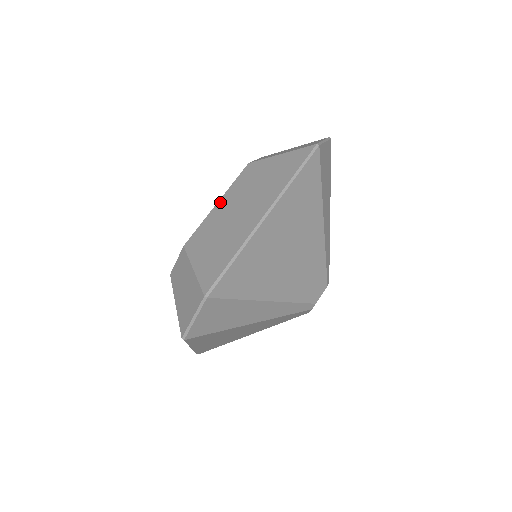
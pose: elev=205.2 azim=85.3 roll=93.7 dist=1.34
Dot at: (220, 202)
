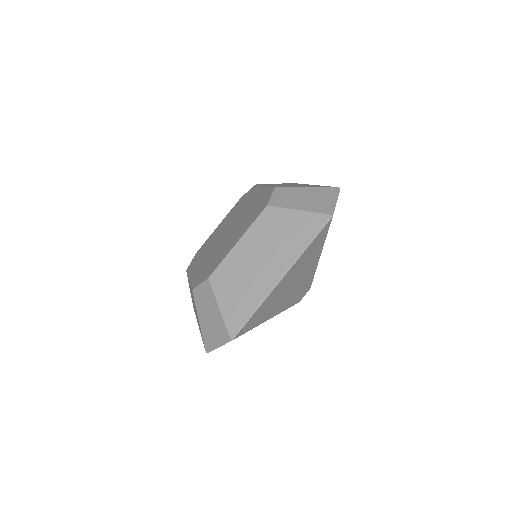
Dot at: (241, 242)
